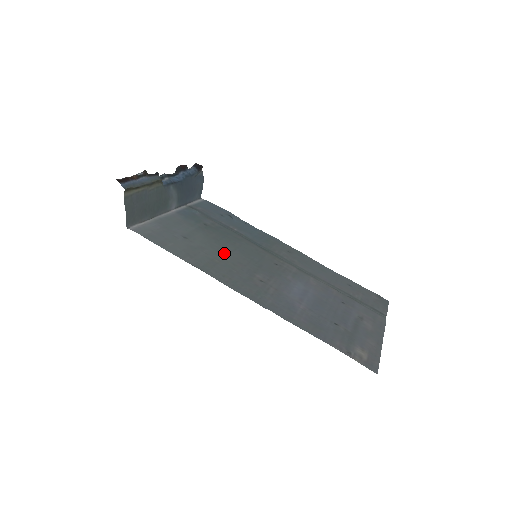
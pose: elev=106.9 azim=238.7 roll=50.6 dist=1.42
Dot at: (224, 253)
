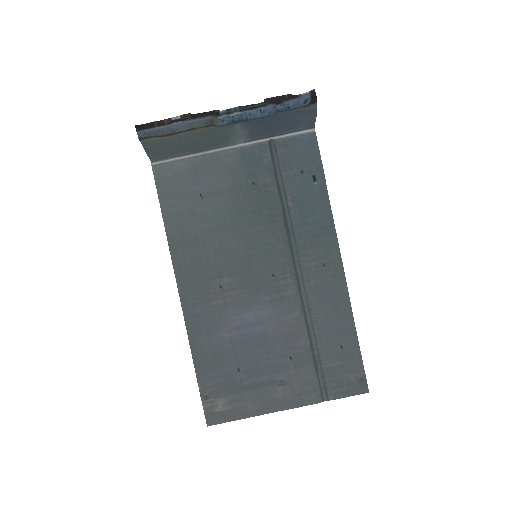
Dot at: (223, 235)
